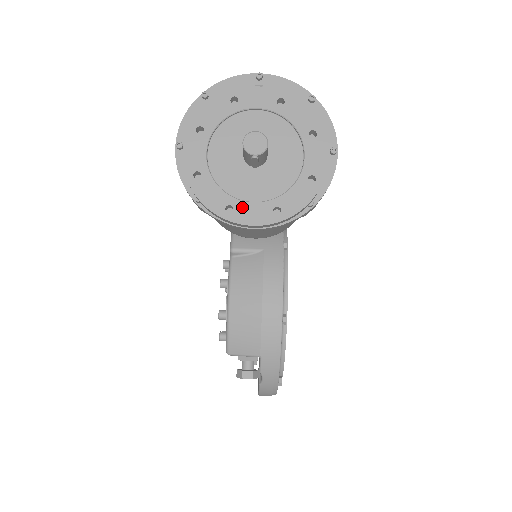
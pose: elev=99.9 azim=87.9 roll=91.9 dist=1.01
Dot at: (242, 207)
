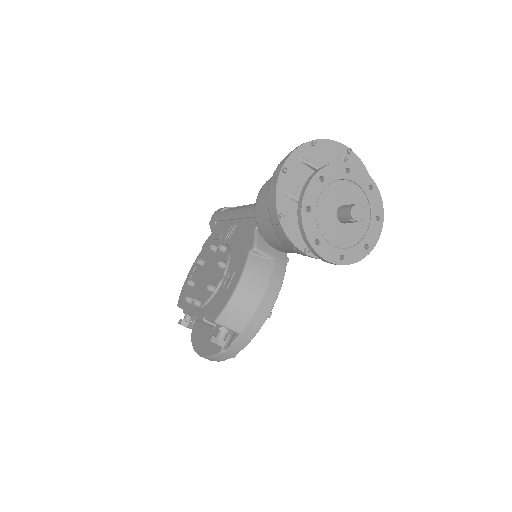
Dot at: (325, 245)
